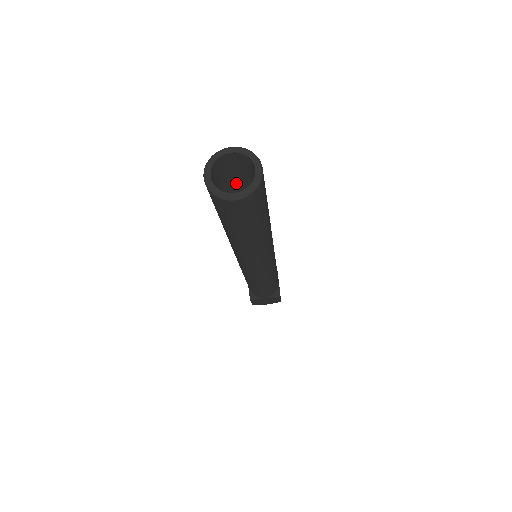
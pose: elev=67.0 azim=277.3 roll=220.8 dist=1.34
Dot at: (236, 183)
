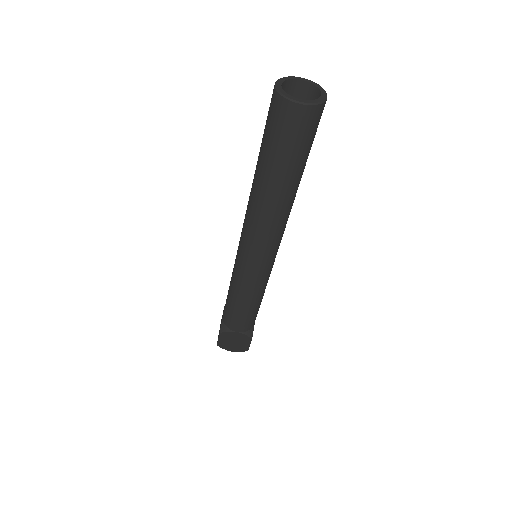
Dot at: occluded
